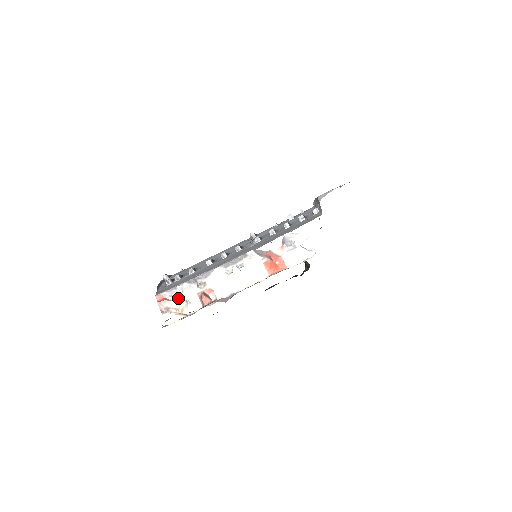
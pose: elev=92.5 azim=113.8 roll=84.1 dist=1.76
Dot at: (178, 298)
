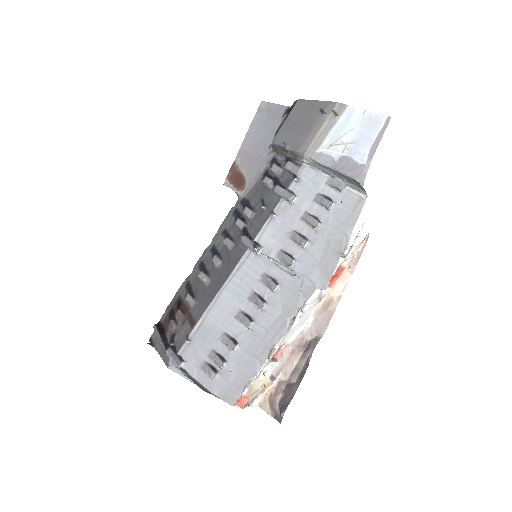
Dot at: (252, 382)
